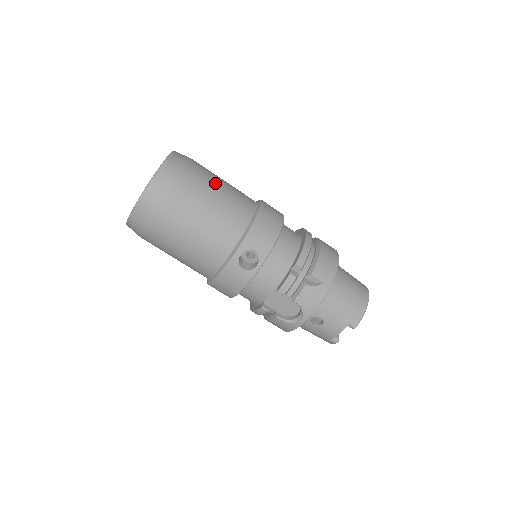
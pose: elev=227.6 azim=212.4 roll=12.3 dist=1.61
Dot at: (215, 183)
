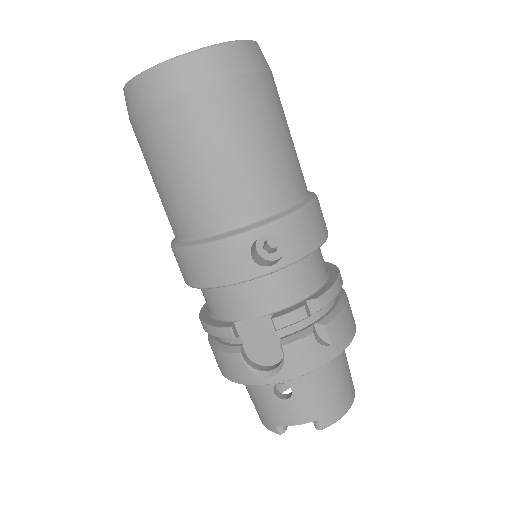
Dot at: (286, 123)
